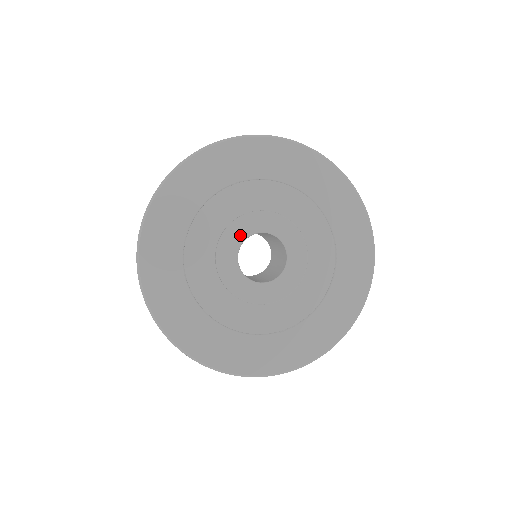
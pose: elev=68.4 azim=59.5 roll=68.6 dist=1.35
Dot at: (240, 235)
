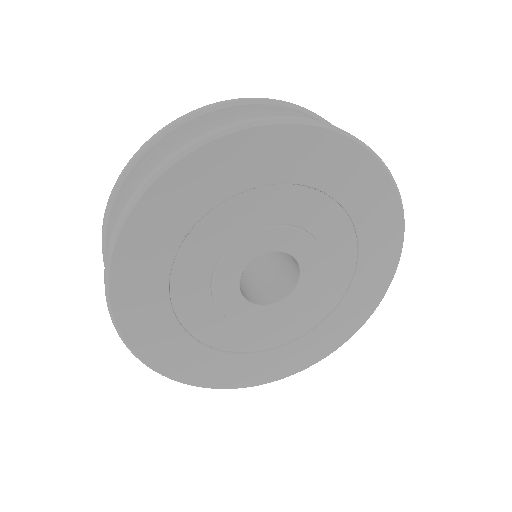
Dot at: (273, 244)
